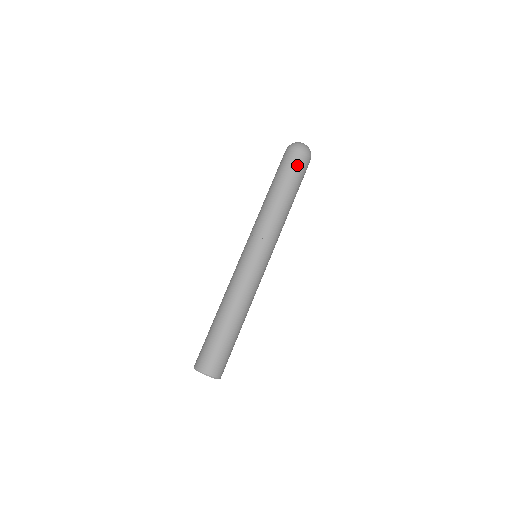
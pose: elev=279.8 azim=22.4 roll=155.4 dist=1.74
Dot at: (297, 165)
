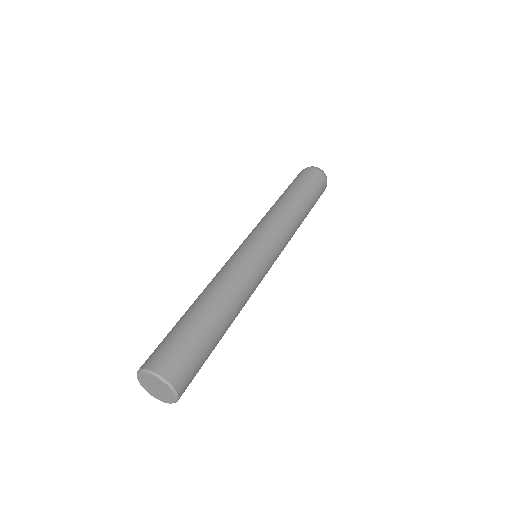
Dot at: (303, 176)
